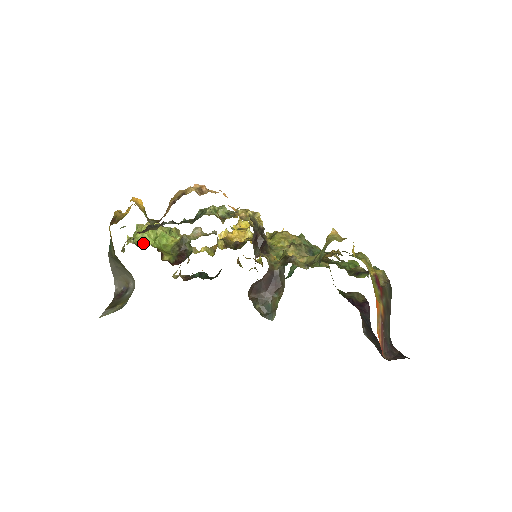
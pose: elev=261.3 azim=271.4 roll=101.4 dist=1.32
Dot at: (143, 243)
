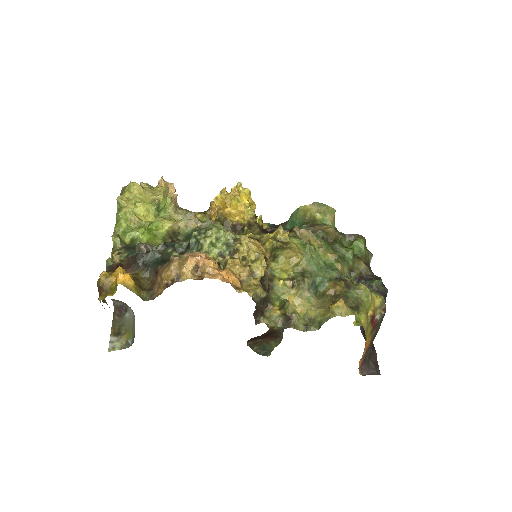
Dot at: (130, 232)
